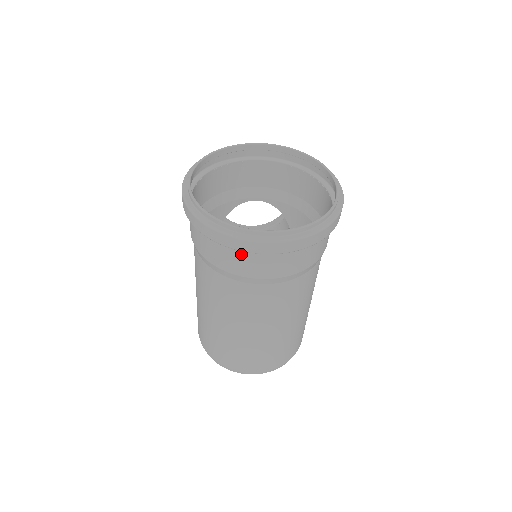
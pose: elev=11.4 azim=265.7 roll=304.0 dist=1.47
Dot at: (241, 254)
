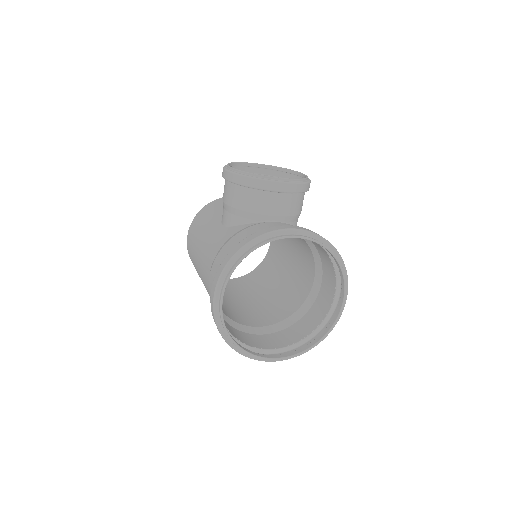
Dot at: occluded
